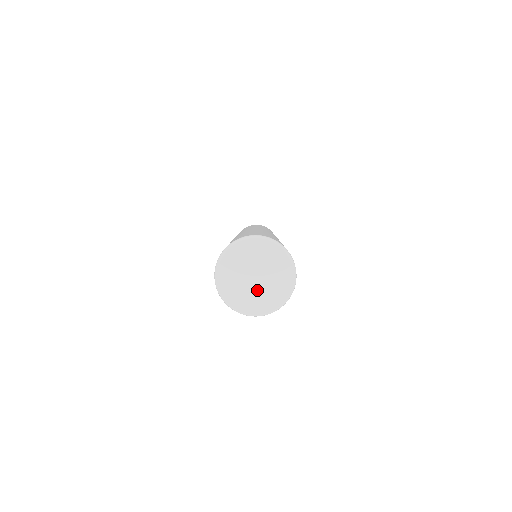
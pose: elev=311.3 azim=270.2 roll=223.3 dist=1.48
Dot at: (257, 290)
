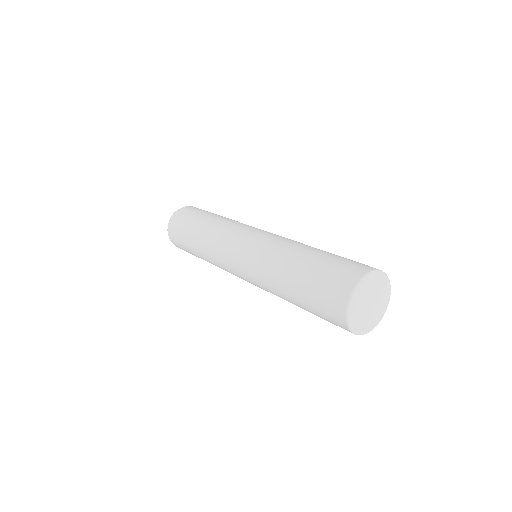
Dot at: (375, 308)
